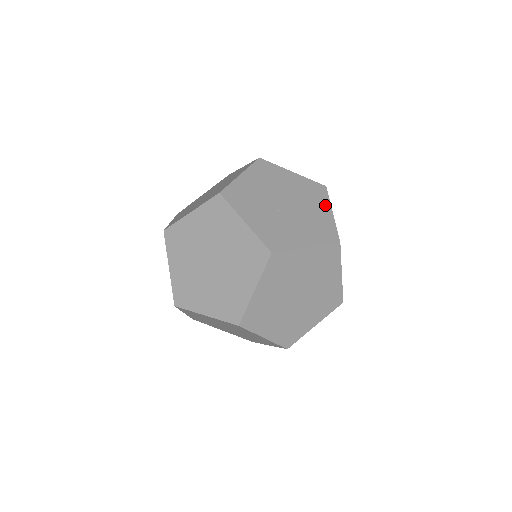
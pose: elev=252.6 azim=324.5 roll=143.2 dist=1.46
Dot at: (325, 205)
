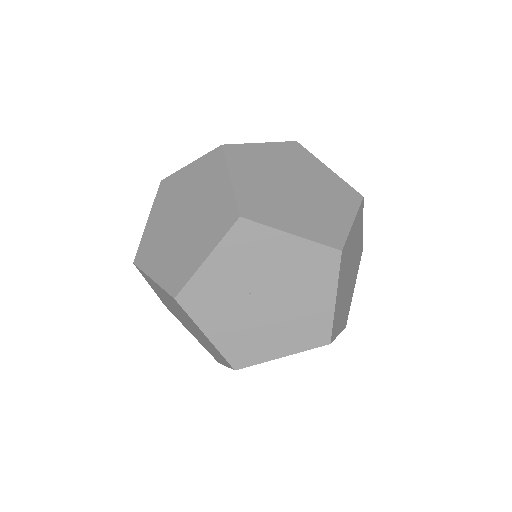
Dot at: (292, 347)
